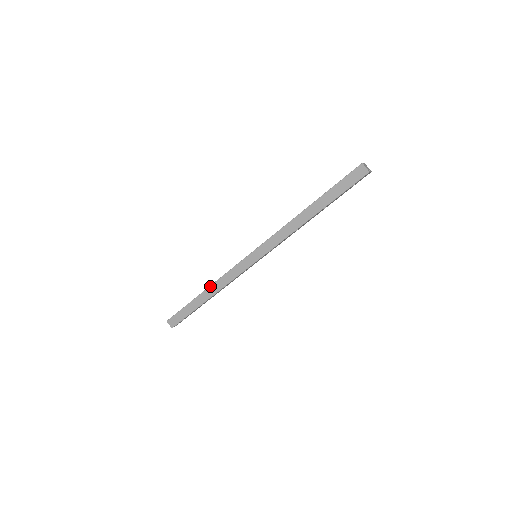
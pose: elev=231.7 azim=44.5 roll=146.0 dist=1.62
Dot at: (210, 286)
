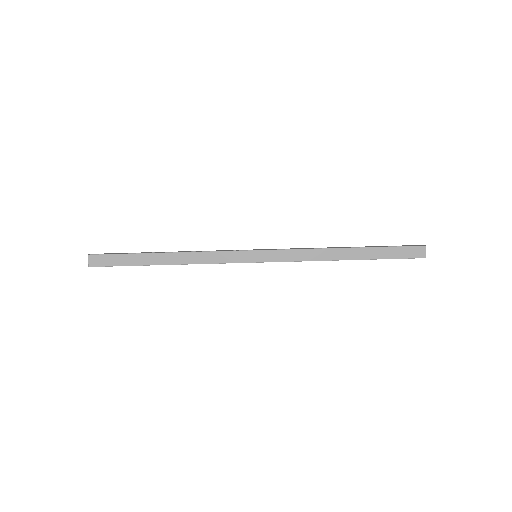
Dot at: (180, 252)
